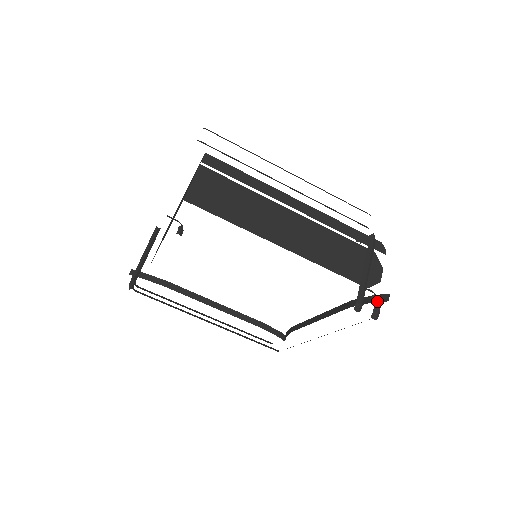
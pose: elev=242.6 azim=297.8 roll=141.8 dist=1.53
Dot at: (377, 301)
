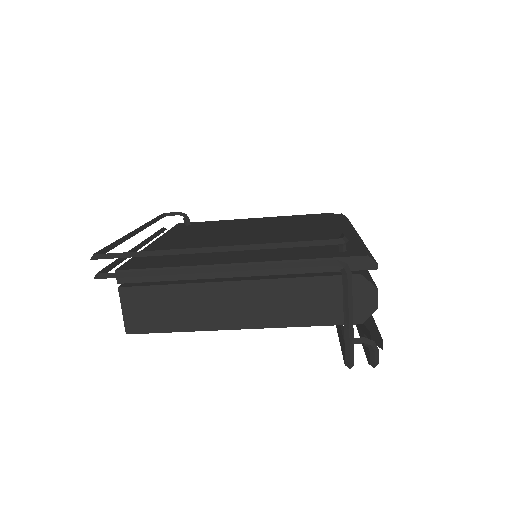
Dot at: (371, 349)
